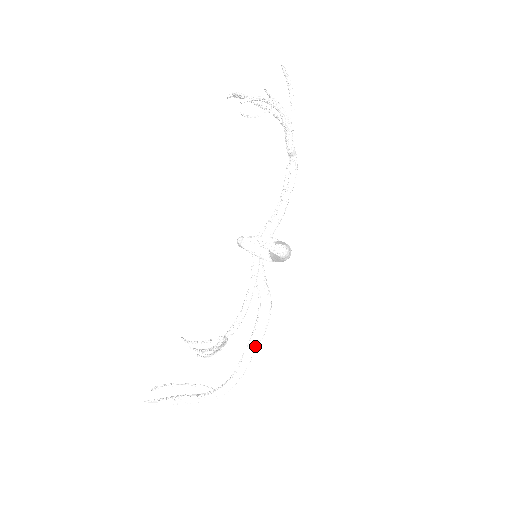
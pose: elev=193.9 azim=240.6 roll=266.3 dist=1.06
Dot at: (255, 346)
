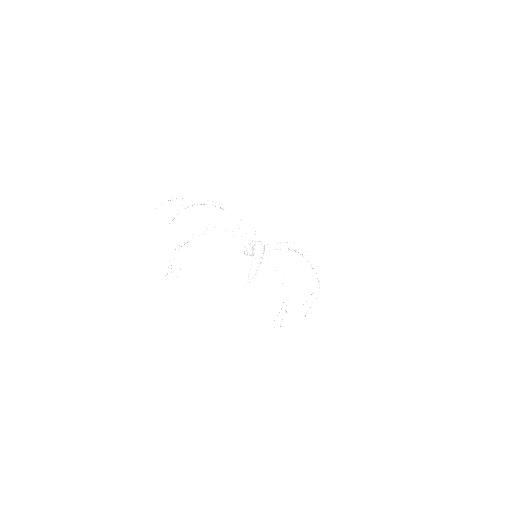
Dot at: (310, 260)
